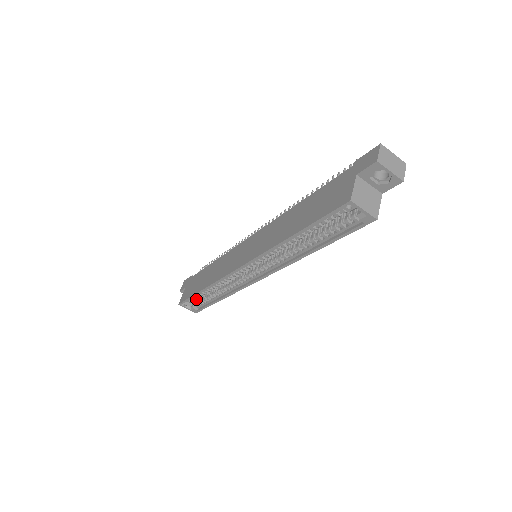
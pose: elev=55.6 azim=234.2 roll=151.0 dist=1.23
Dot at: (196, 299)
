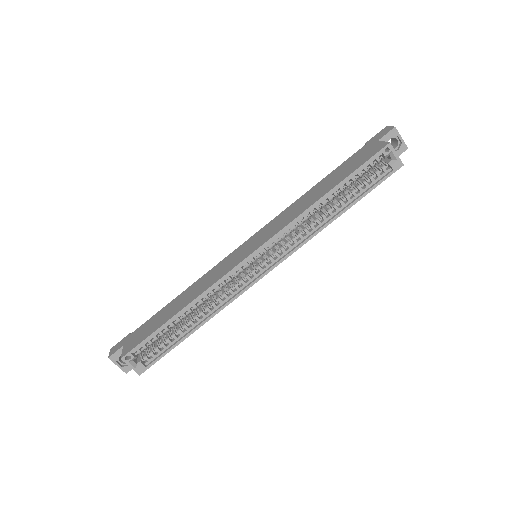
Dot at: (146, 350)
